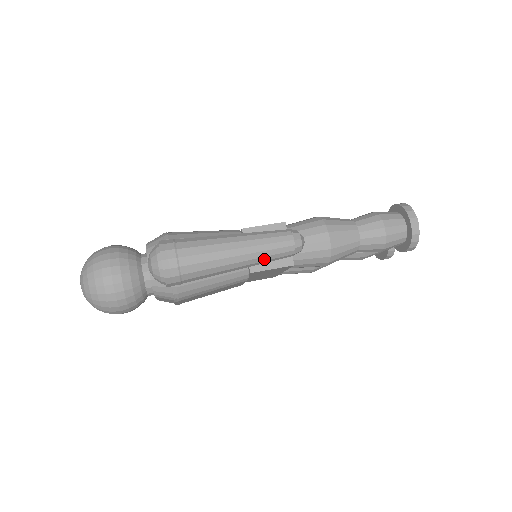
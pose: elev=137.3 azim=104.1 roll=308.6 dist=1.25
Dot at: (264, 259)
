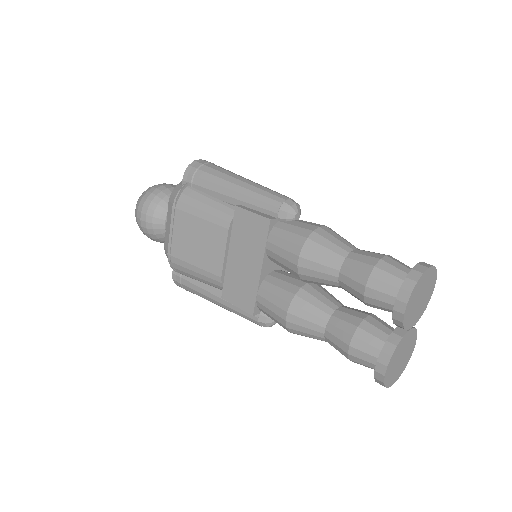
Dot at: (255, 196)
